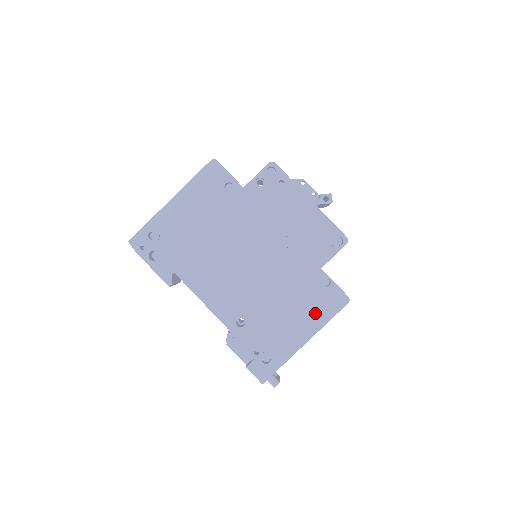
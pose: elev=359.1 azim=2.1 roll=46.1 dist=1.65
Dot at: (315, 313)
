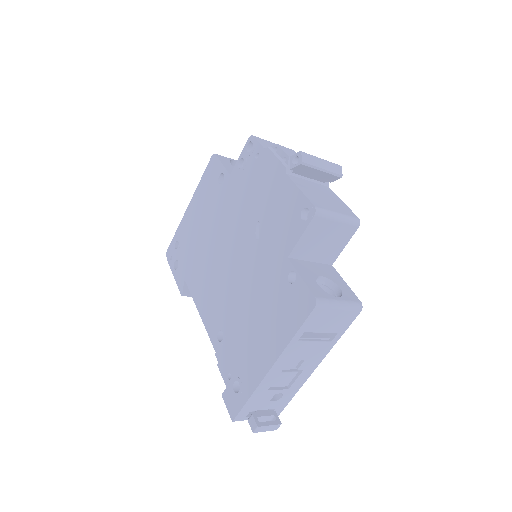
Dot at: (280, 324)
